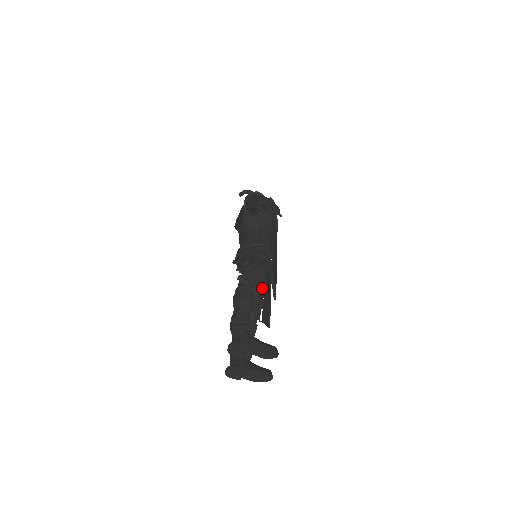
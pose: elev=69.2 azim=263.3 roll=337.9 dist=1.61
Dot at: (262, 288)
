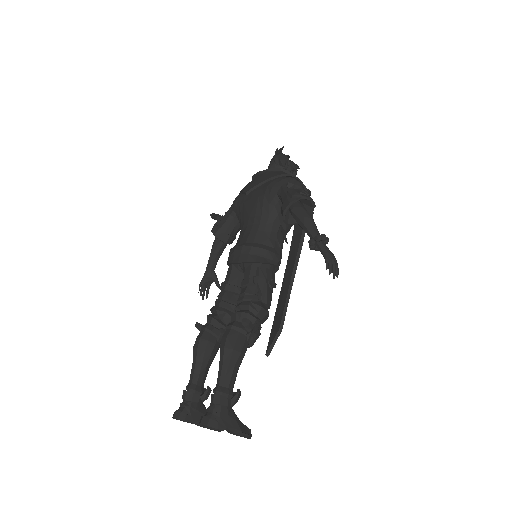
Dot at: (259, 335)
